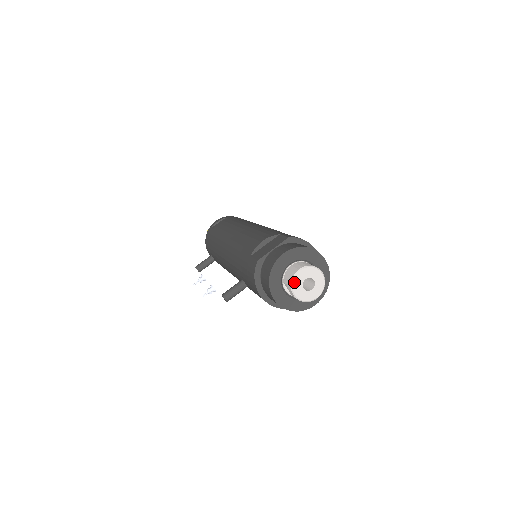
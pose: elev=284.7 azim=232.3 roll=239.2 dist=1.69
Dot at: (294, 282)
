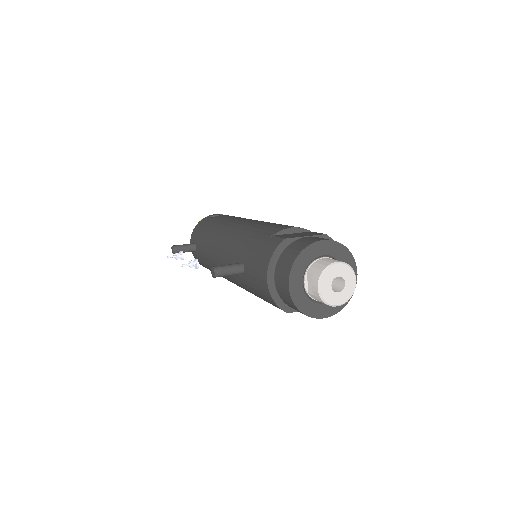
Dot at: (326, 272)
